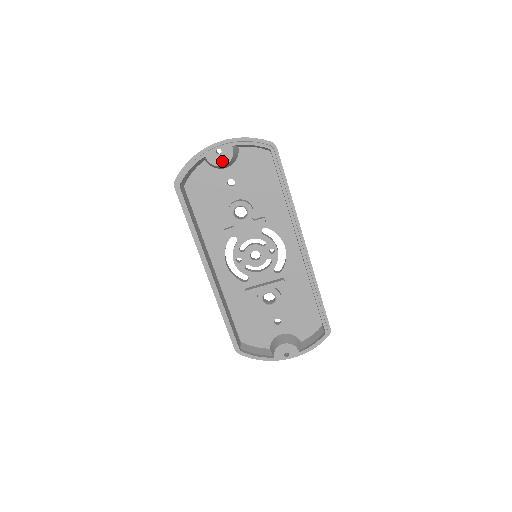
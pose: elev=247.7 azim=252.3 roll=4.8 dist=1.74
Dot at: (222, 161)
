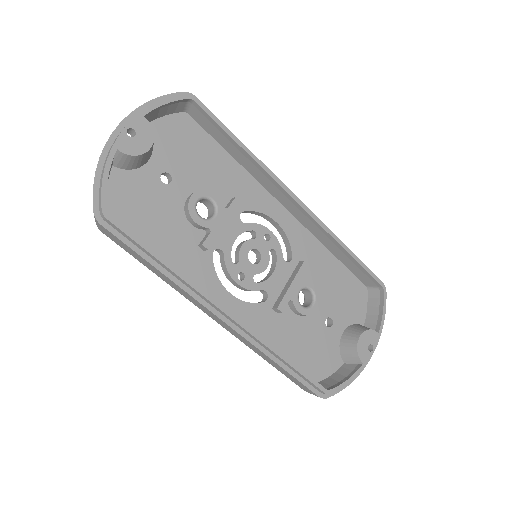
Dot at: (144, 144)
